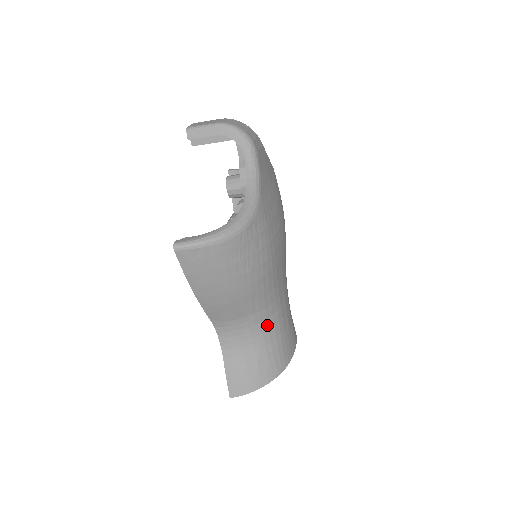
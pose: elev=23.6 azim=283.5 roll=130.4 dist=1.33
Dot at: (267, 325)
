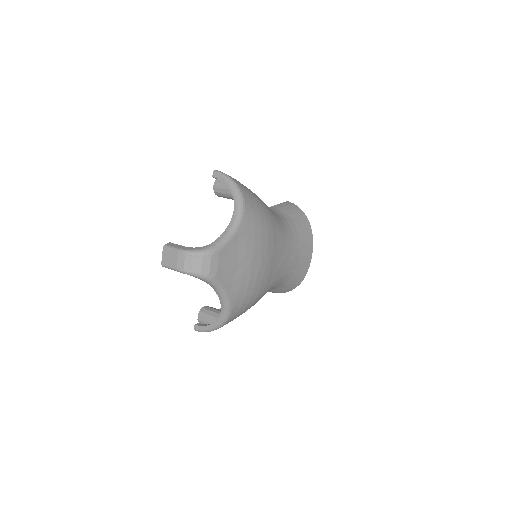
Dot at: (278, 285)
